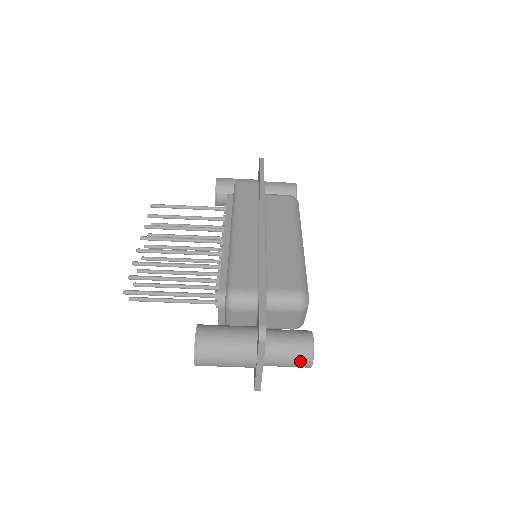
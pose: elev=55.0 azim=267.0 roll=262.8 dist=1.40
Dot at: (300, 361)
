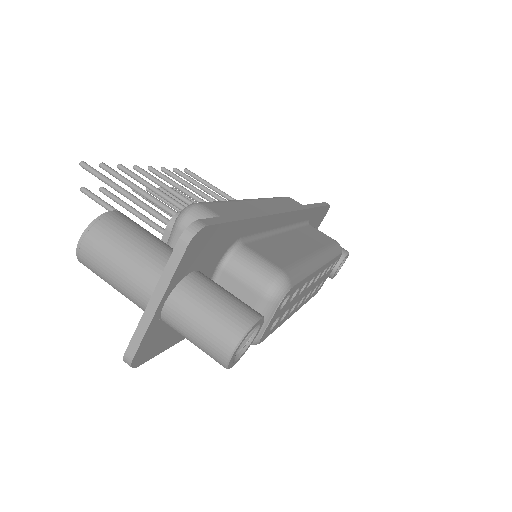
Dot at: (218, 334)
